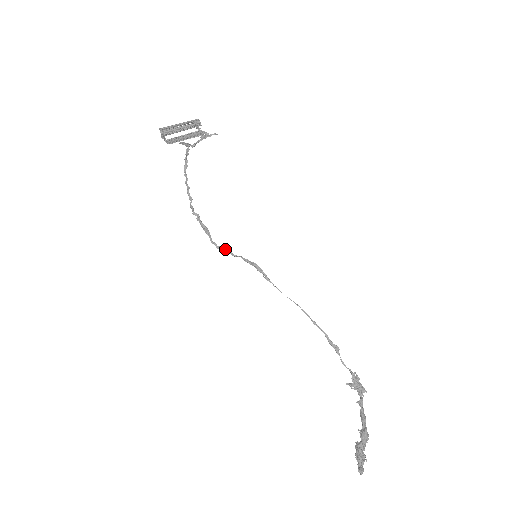
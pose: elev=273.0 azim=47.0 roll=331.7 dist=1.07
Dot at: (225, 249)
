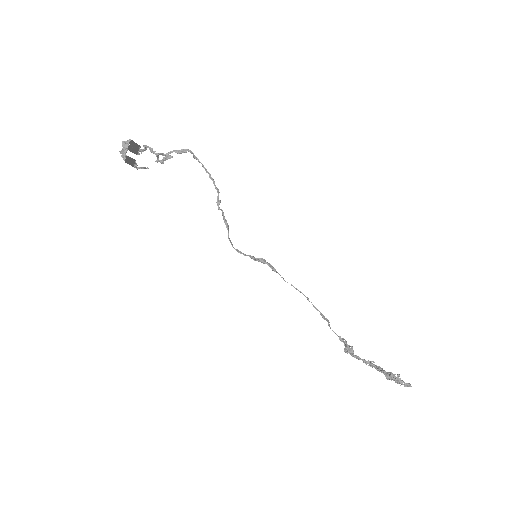
Dot at: (237, 250)
